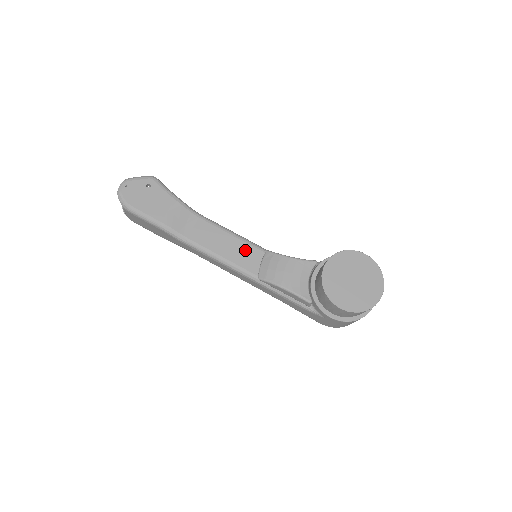
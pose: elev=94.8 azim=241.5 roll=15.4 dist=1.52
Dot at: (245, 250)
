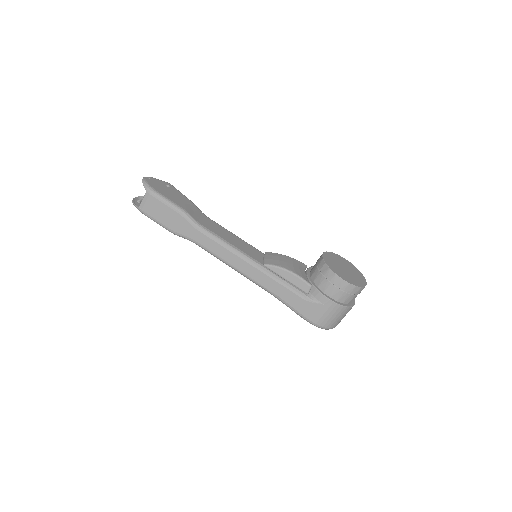
Dot at: (249, 247)
